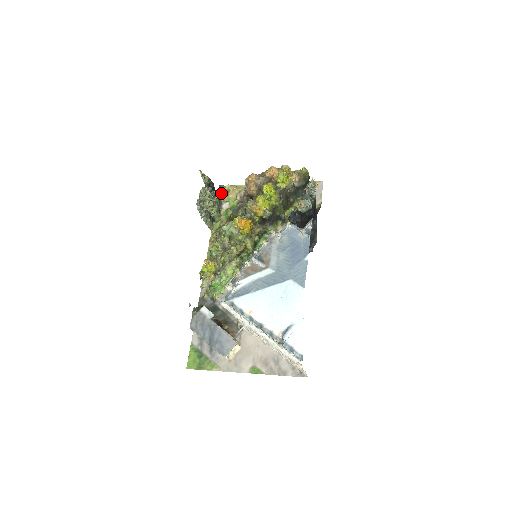
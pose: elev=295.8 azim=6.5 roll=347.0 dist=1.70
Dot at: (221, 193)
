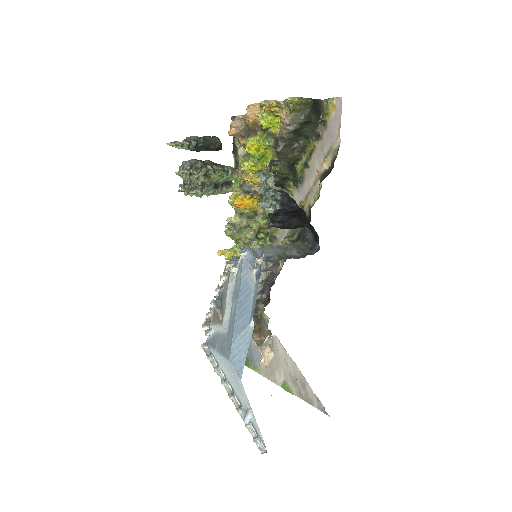
Dot at: occluded
